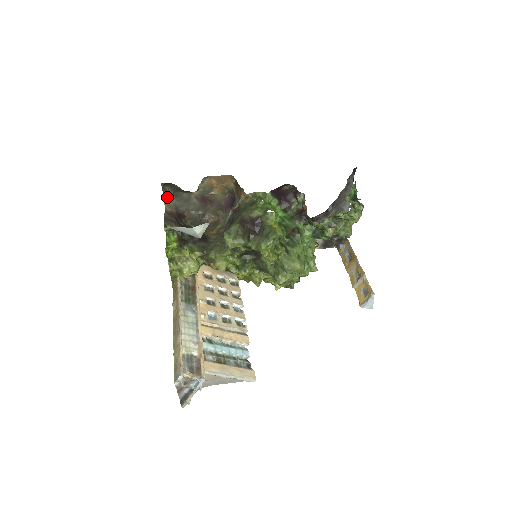
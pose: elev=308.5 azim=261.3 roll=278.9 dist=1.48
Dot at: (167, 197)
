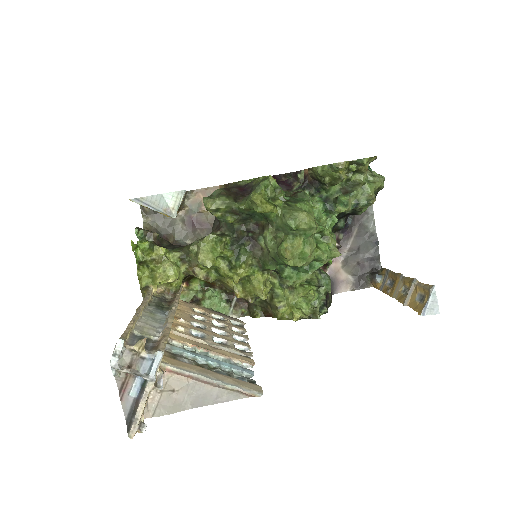
Dot at: (147, 221)
